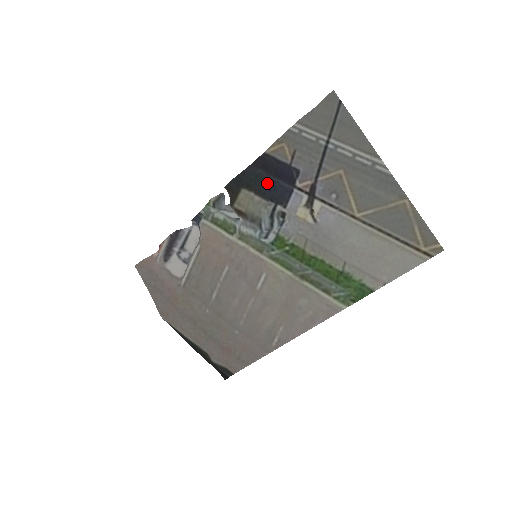
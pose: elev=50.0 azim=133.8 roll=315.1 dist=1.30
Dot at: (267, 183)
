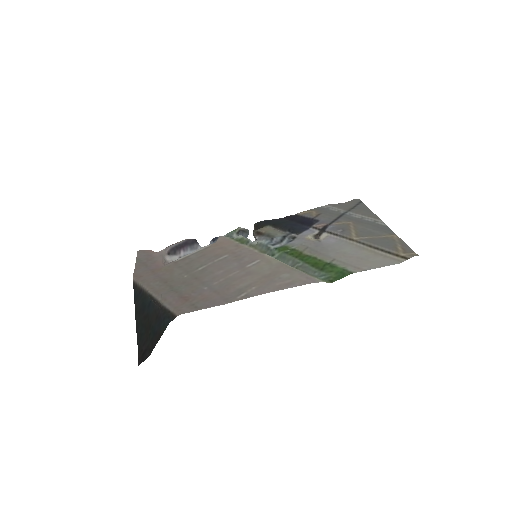
Dot at: (291, 223)
